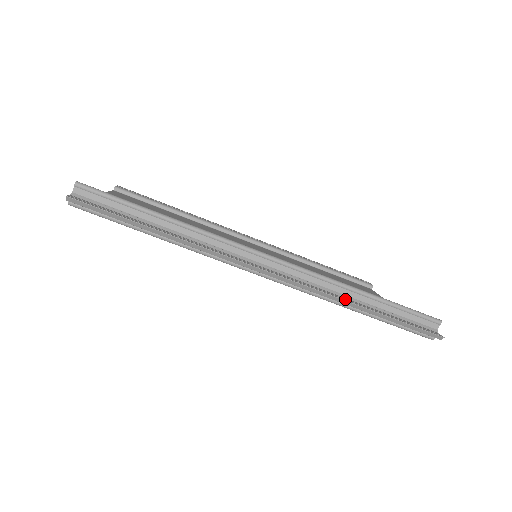
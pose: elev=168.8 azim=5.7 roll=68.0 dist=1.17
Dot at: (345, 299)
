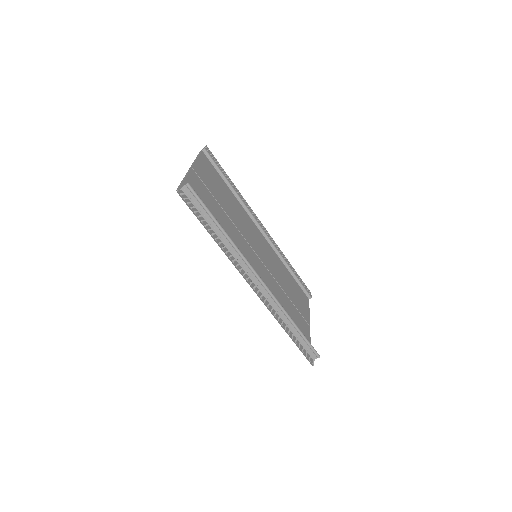
Dot at: (281, 321)
